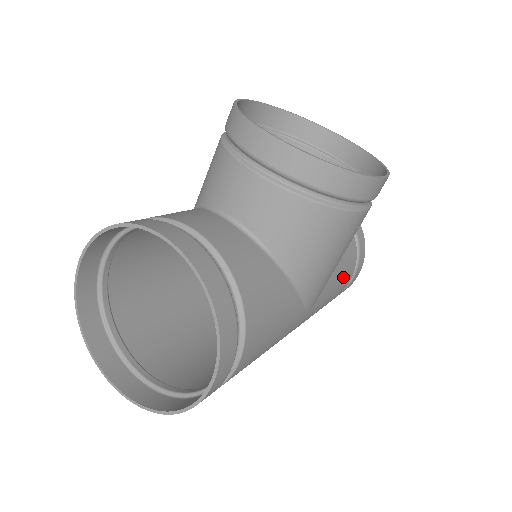
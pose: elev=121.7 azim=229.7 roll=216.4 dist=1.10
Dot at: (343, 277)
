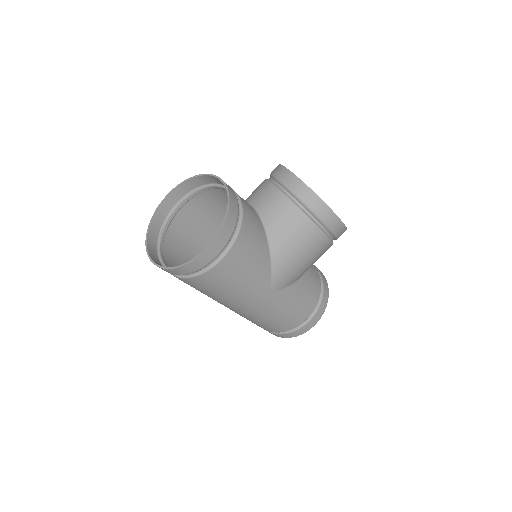
Dot at: (303, 303)
